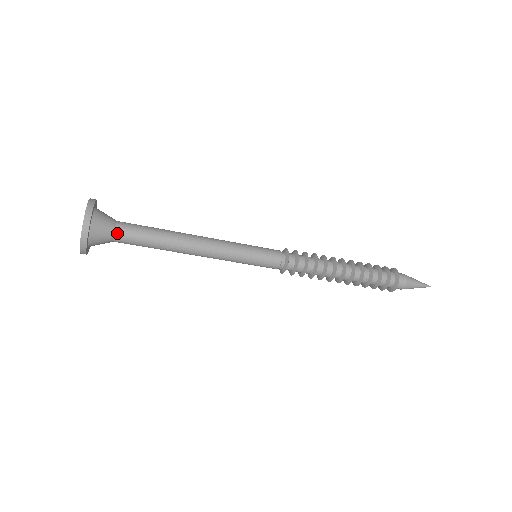
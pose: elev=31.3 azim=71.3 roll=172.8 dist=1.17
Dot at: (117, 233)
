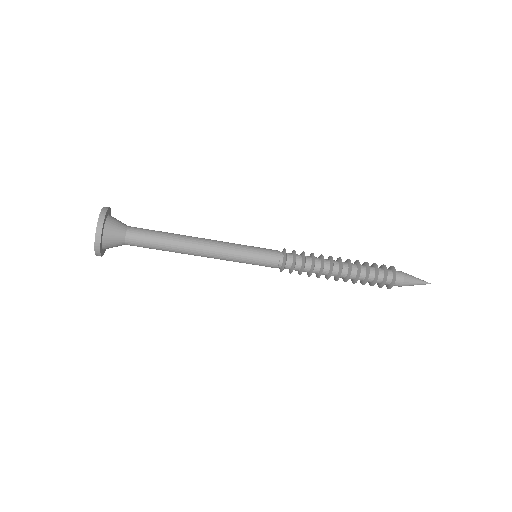
Dot at: (127, 239)
